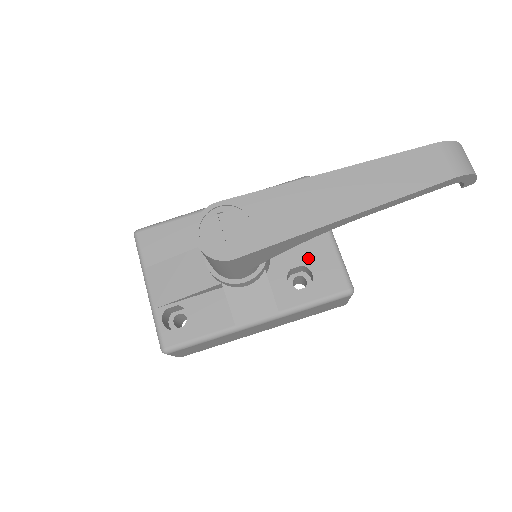
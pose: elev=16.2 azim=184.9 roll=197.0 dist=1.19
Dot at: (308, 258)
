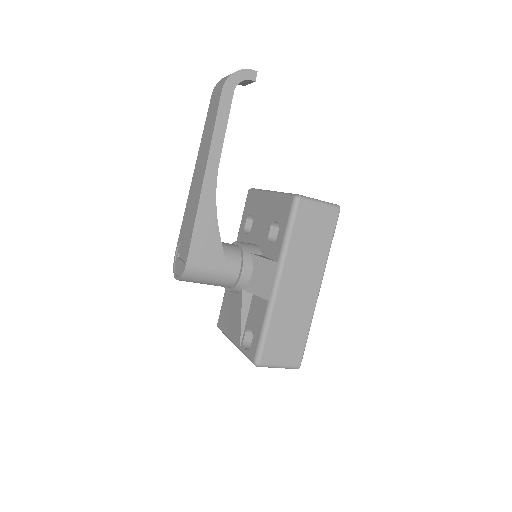
Dot at: (270, 219)
